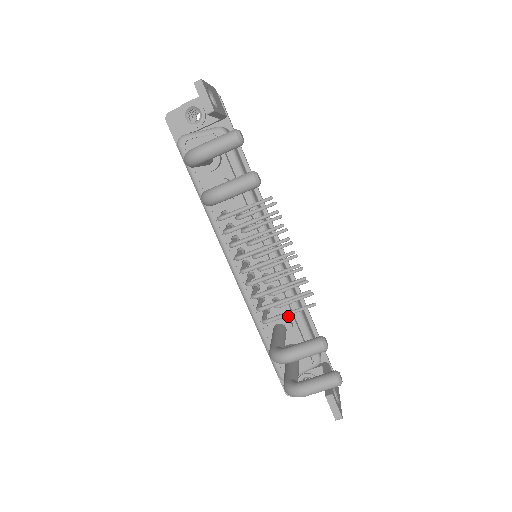
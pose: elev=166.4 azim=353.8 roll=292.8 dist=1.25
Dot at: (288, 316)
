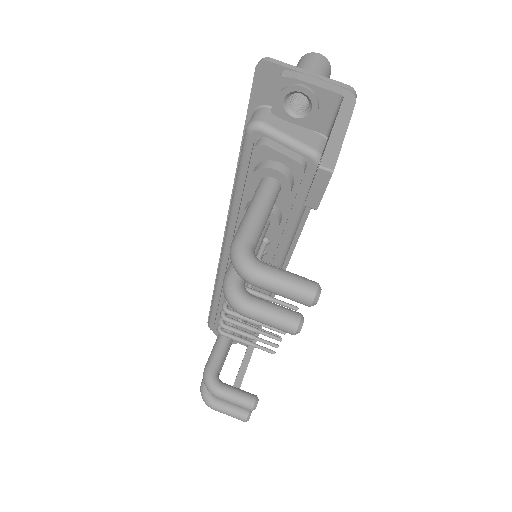
Dot at: occluded
